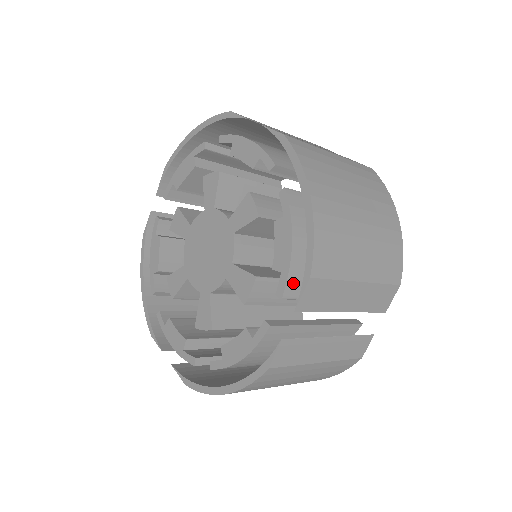
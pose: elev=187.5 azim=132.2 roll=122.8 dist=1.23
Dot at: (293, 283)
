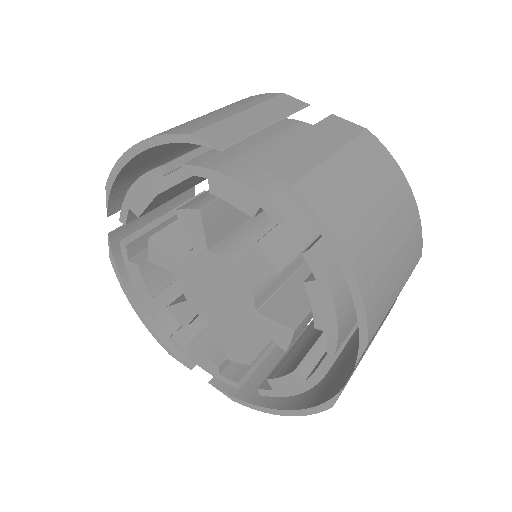
Dot at: (341, 336)
